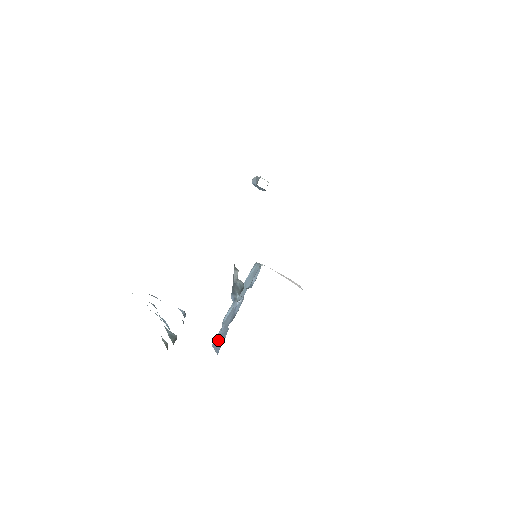
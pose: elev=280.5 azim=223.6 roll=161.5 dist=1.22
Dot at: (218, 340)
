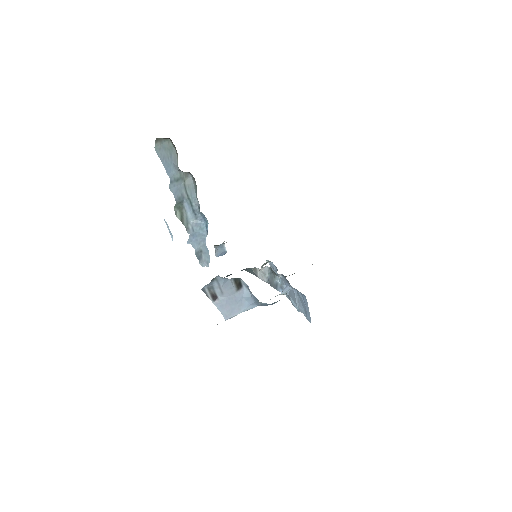
Dot at: (305, 310)
